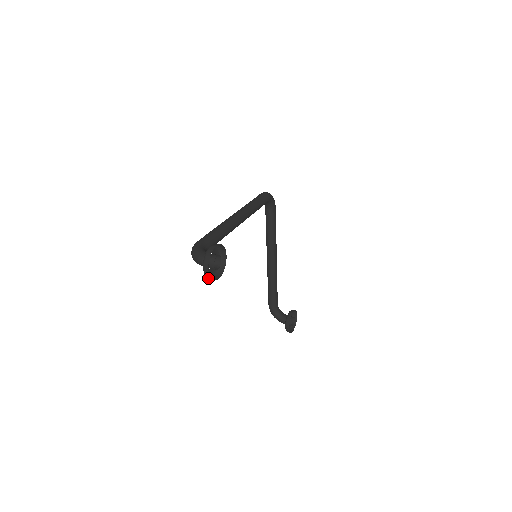
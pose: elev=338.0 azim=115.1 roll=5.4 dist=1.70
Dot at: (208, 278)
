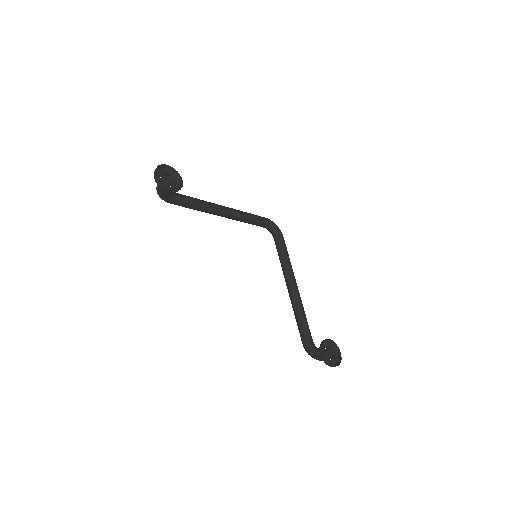
Dot at: (159, 186)
